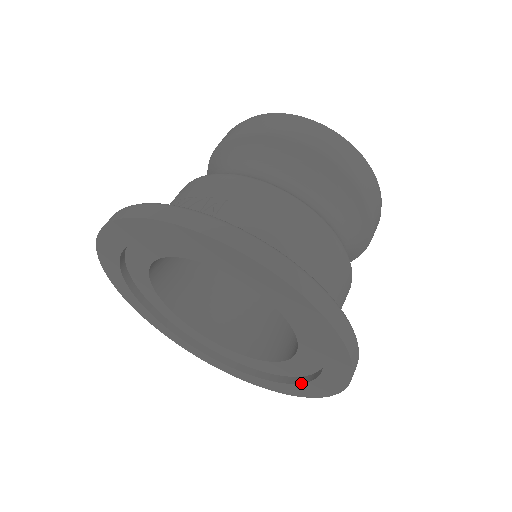
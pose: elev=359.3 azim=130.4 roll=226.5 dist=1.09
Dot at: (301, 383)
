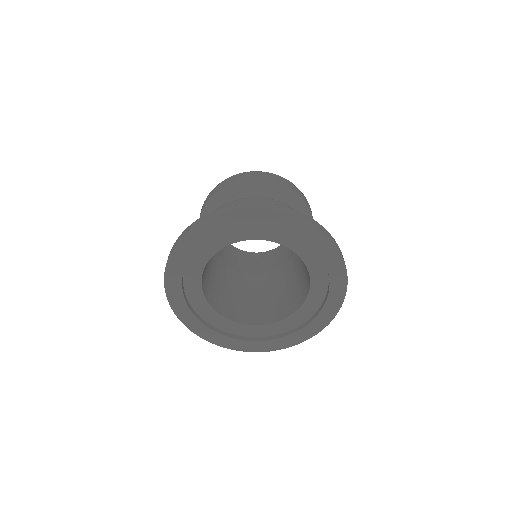
Dot at: (287, 335)
